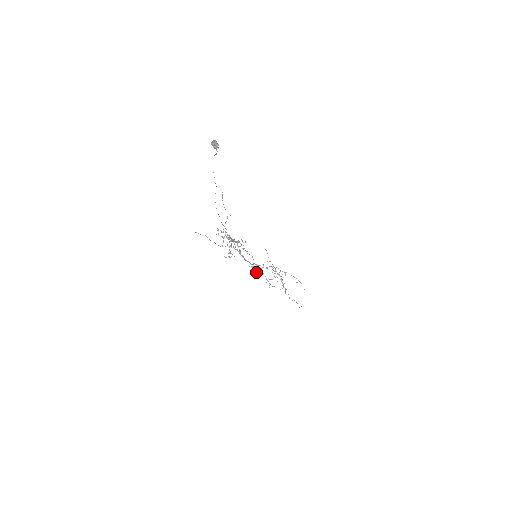
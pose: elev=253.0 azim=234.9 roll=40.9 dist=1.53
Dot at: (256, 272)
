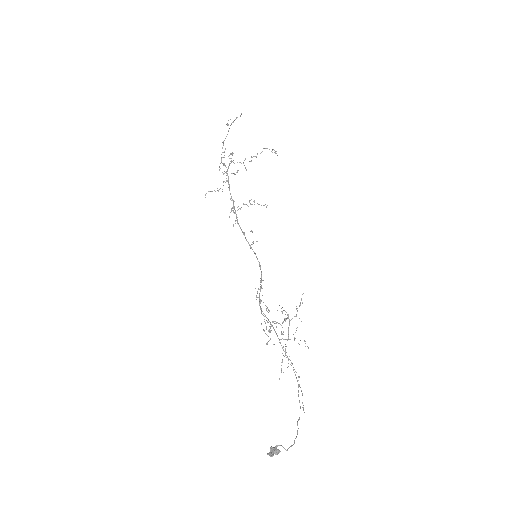
Dot at: (231, 211)
